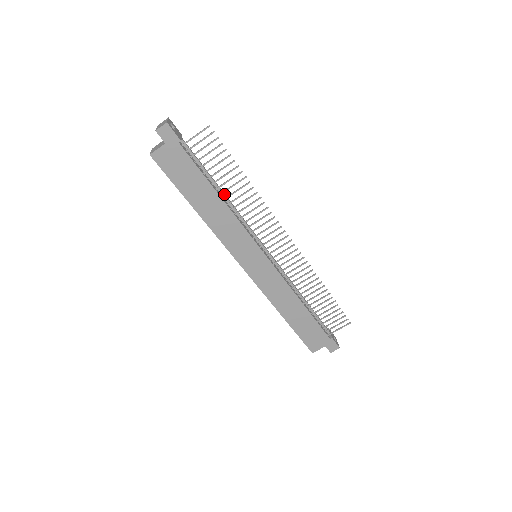
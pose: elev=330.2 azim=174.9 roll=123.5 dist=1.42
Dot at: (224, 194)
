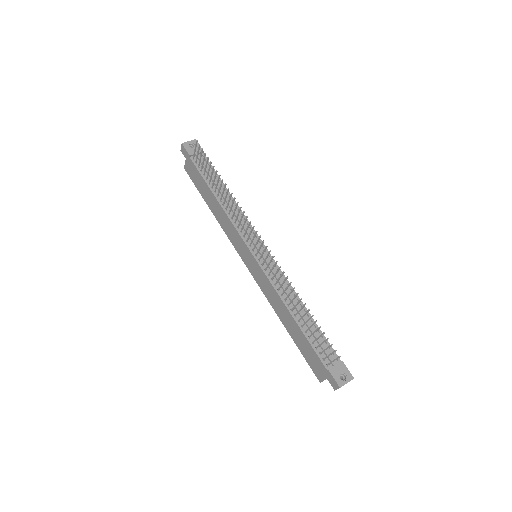
Dot at: (224, 196)
